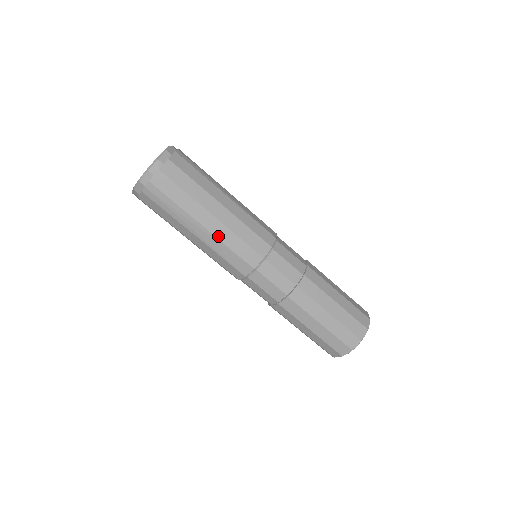
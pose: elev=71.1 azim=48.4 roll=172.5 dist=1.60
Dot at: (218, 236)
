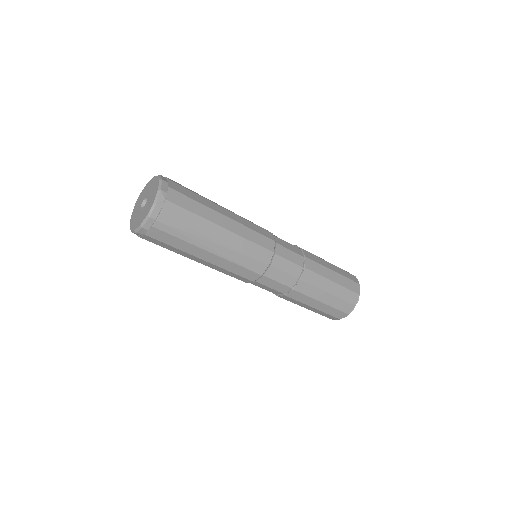
Dot at: (233, 246)
